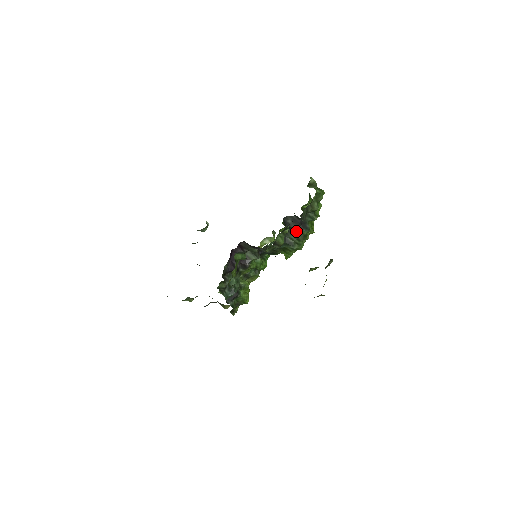
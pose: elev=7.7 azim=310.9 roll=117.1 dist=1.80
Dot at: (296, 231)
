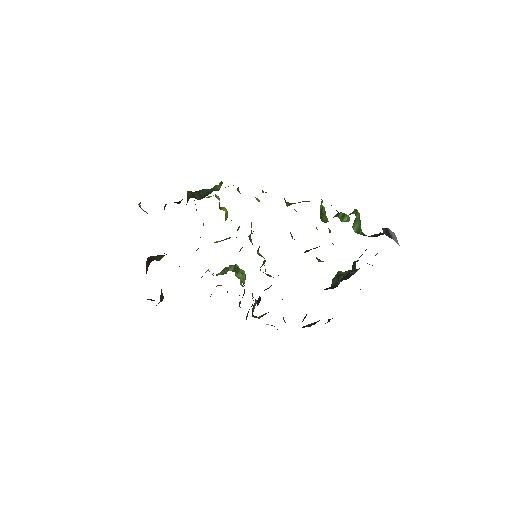
Dot at: occluded
